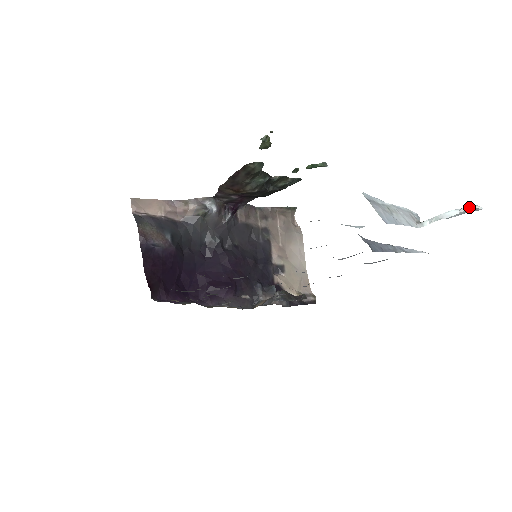
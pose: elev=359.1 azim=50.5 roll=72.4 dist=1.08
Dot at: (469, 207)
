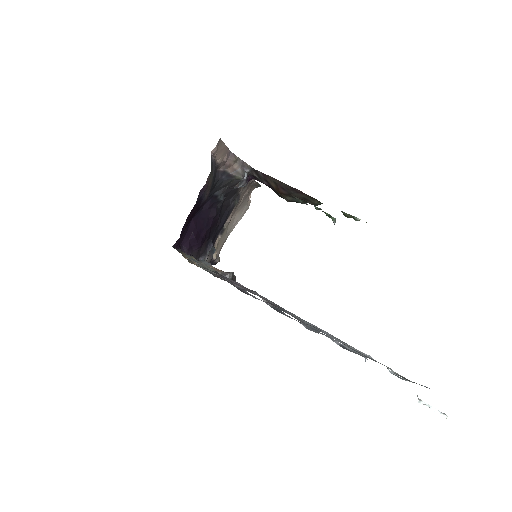
Dot at: occluded
